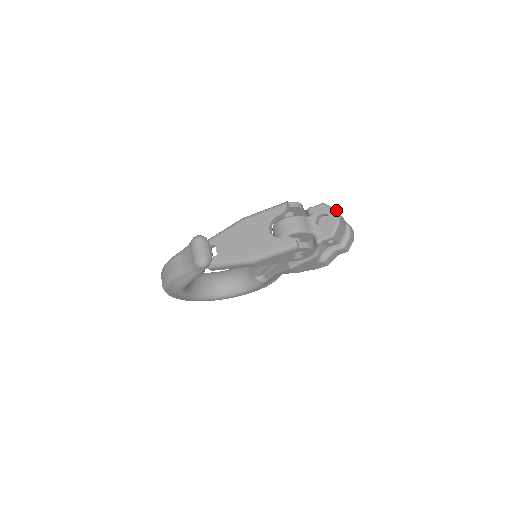
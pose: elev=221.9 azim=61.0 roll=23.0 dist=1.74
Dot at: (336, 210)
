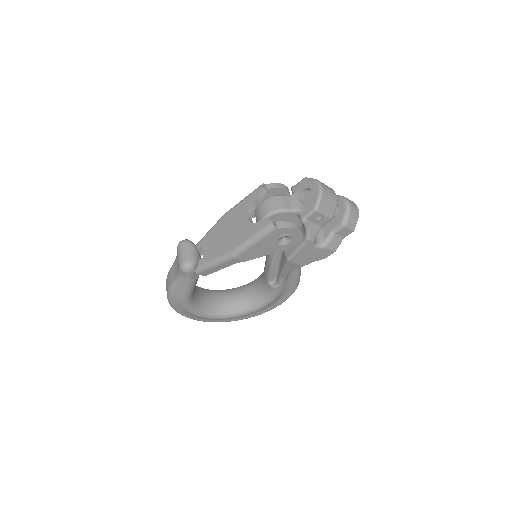
Dot at: (318, 180)
